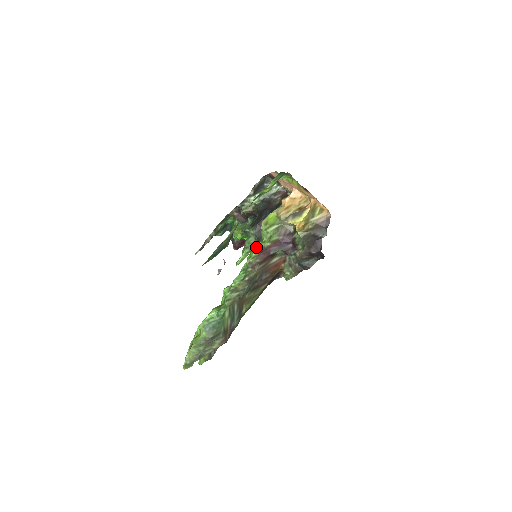
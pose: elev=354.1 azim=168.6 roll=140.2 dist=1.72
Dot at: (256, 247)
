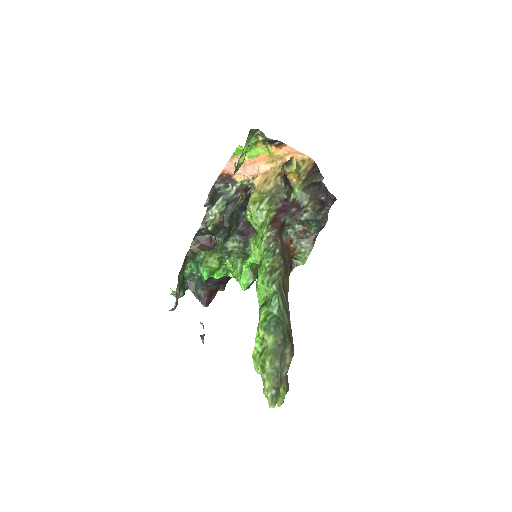
Dot at: (260, 227)
